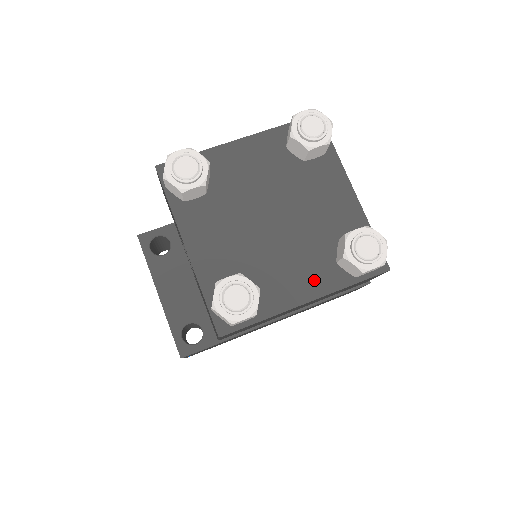
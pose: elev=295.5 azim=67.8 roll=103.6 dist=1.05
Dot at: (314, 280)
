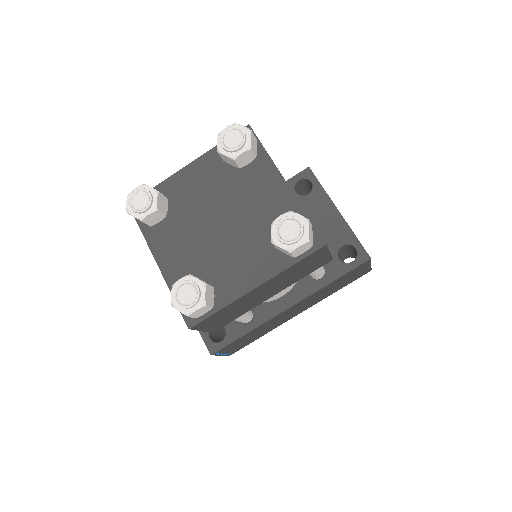
Dot at: (260, 267)
